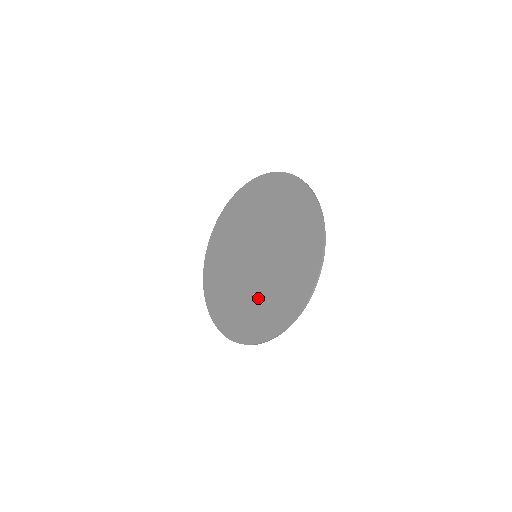
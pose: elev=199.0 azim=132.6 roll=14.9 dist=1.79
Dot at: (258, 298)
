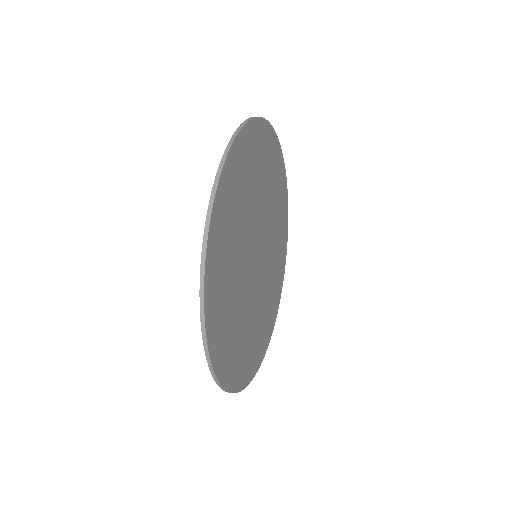
Dot at: occluded
